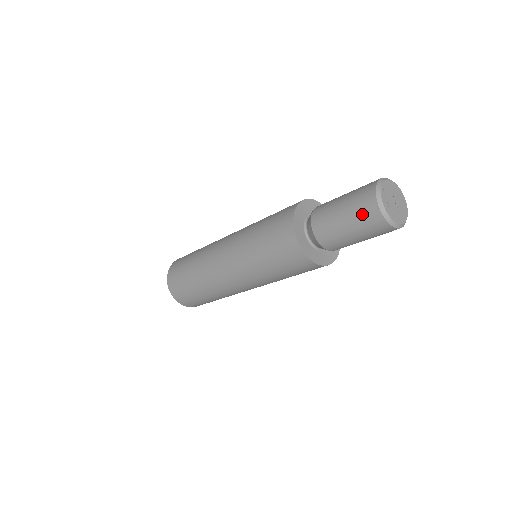
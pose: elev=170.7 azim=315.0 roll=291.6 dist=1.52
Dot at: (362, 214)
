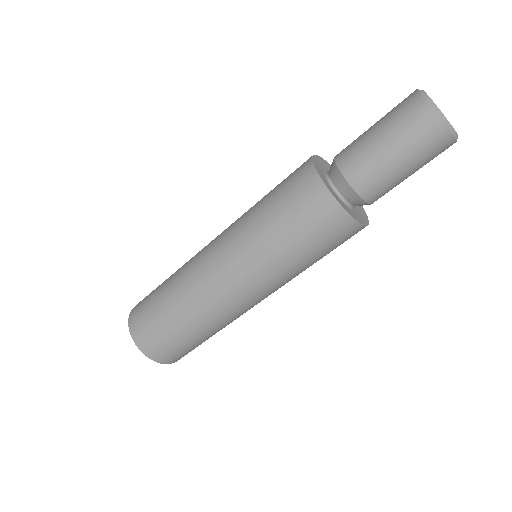
Dot at: (416, 133)
